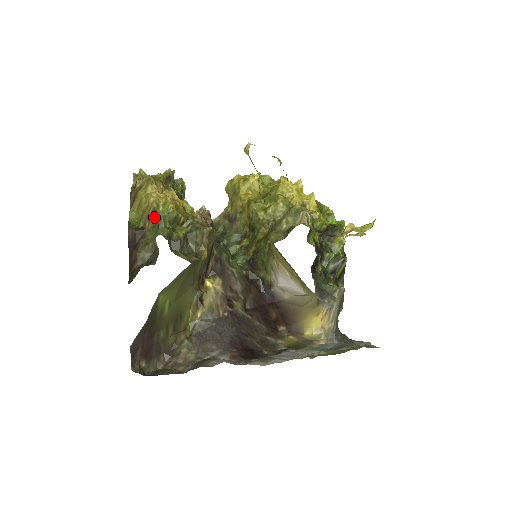
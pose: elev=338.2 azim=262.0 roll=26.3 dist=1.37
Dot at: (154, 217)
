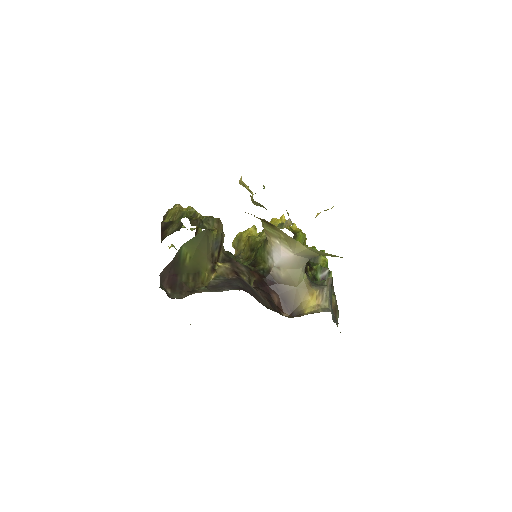
Dot at: (180, 213)
